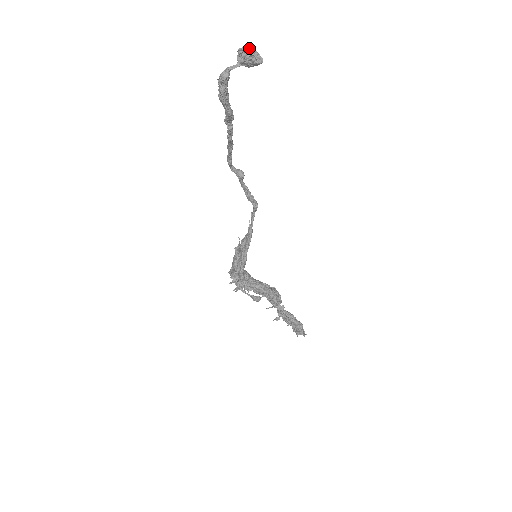
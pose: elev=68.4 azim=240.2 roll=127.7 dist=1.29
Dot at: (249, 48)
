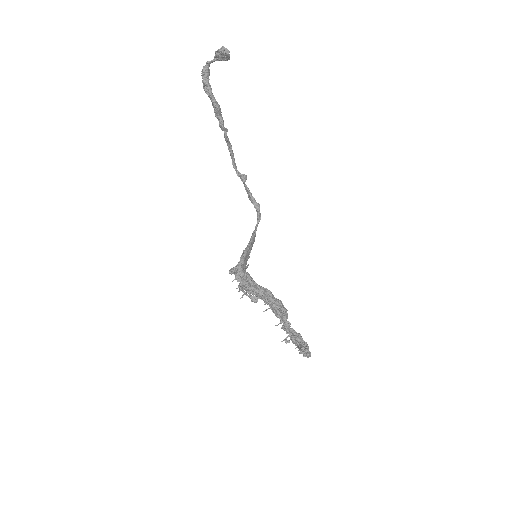
Dot at: (222, 47)
